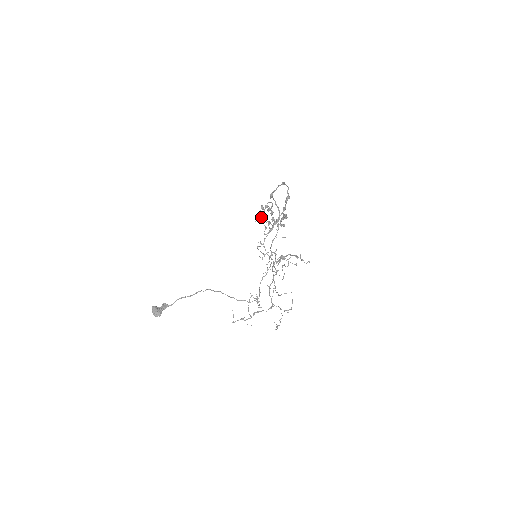
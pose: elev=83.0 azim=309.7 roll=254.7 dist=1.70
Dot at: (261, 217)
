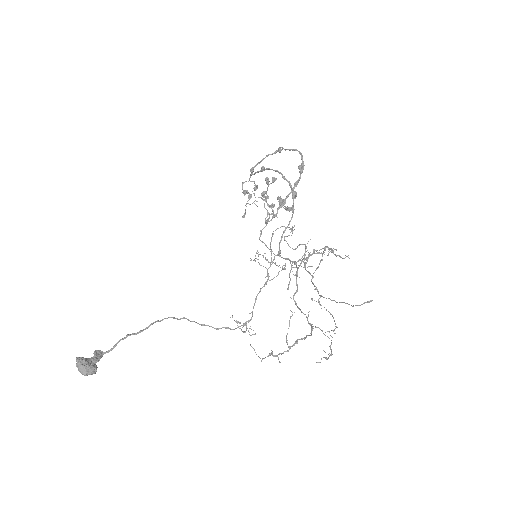
Dot at: (266, 196)
